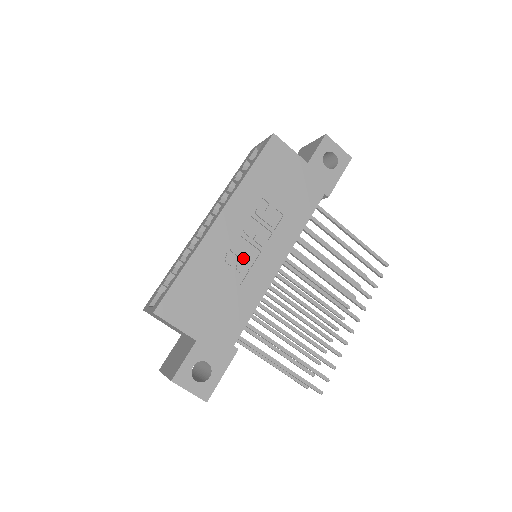
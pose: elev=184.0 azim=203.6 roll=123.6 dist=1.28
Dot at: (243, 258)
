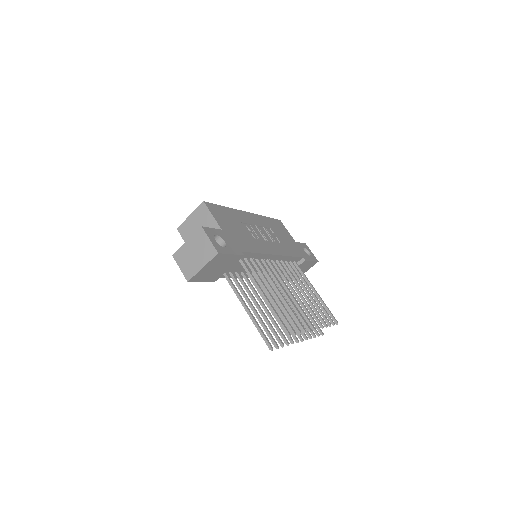
Dot at: (256, 233)
